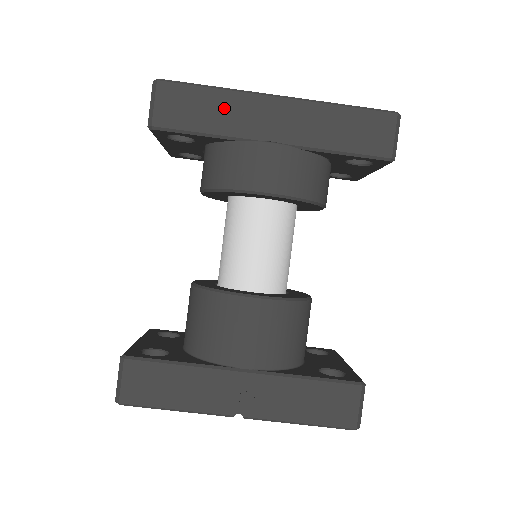
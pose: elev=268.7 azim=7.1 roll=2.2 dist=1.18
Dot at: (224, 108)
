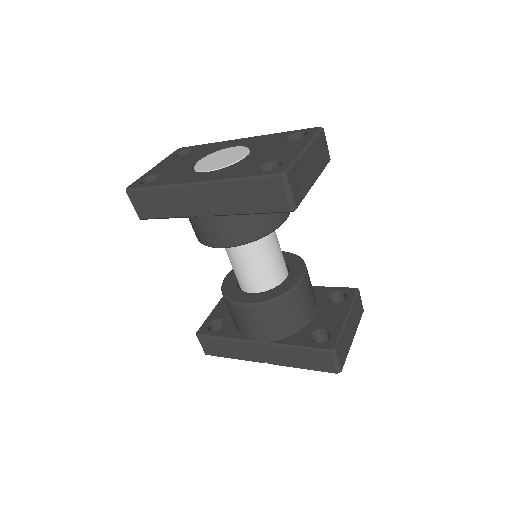
Dot at: (168, 200)
